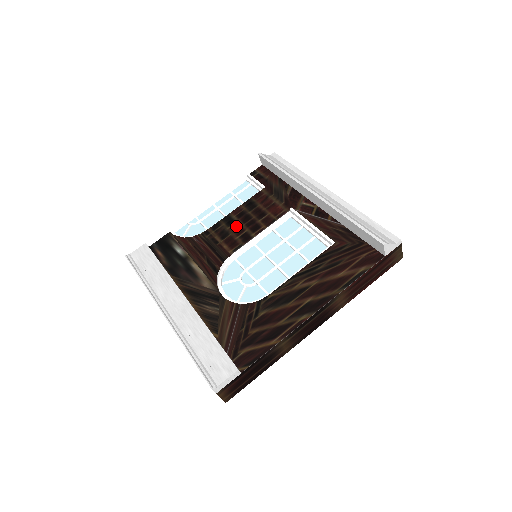
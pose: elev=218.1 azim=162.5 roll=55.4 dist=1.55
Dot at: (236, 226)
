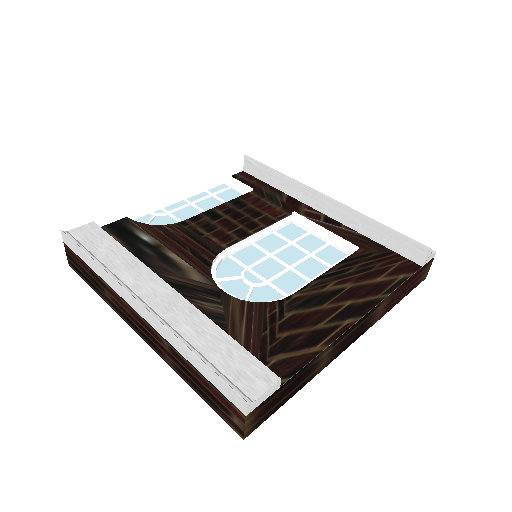
Dot at: (225, 221)
